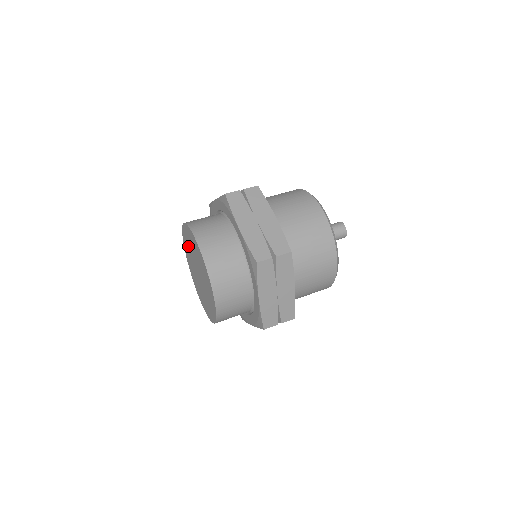
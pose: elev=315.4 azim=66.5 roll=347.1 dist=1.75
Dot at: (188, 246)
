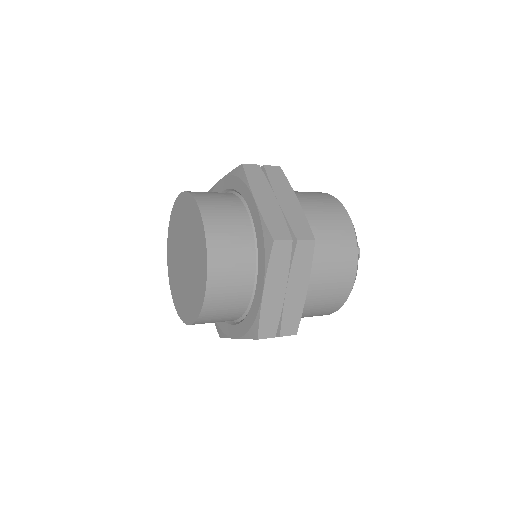
Dot at: (173, 259)
